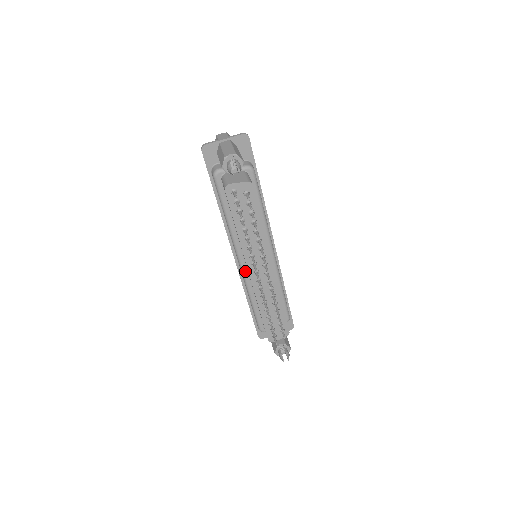
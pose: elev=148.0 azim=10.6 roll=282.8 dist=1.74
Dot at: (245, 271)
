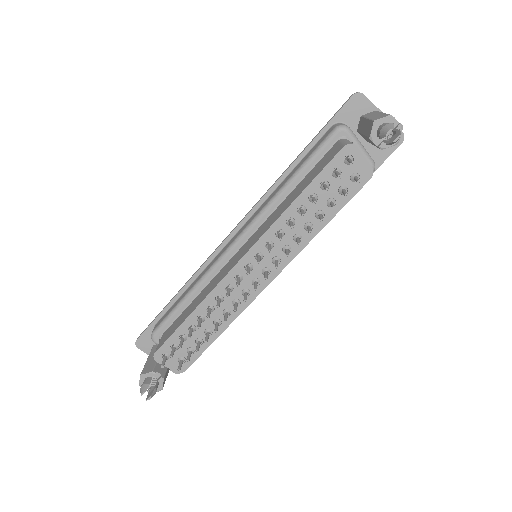
Dot at: (228, 256)
